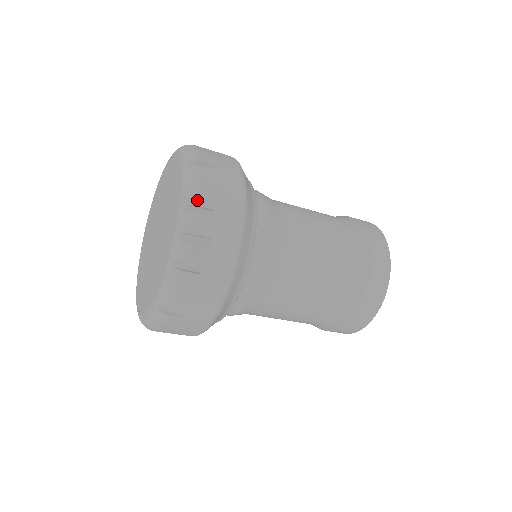
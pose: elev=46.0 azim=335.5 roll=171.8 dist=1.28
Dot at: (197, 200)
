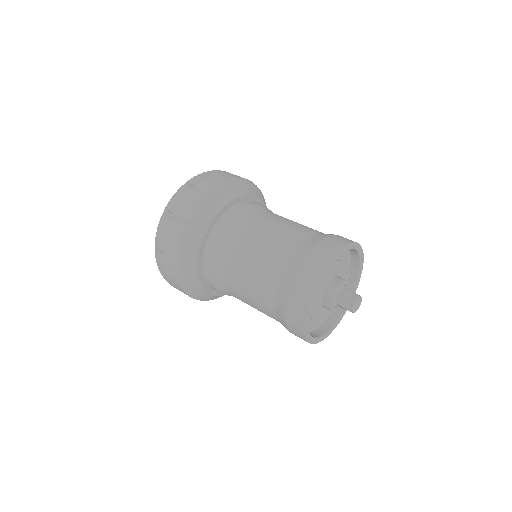
Dot at: (215, 170)
